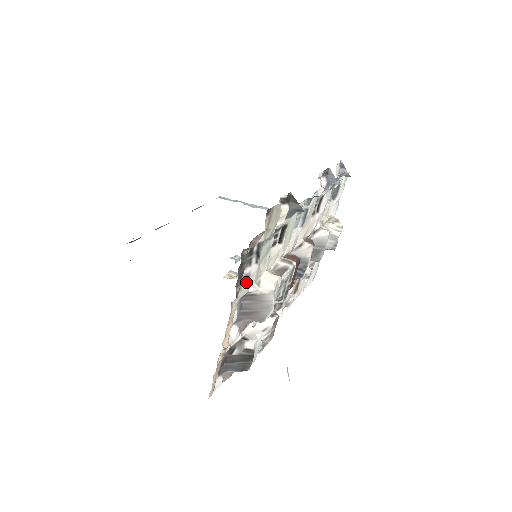
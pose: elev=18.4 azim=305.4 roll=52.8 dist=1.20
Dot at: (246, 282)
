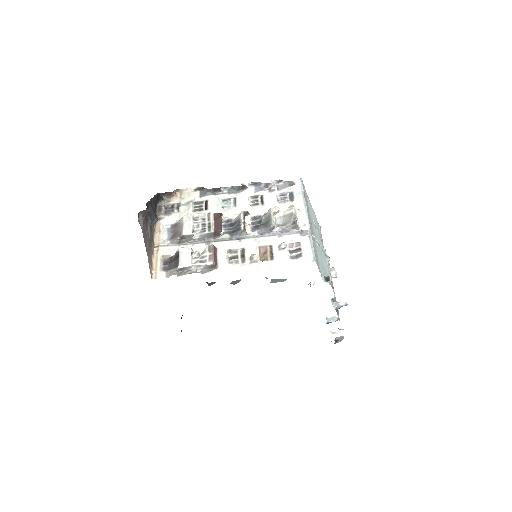
Dot at: (169, 217)
